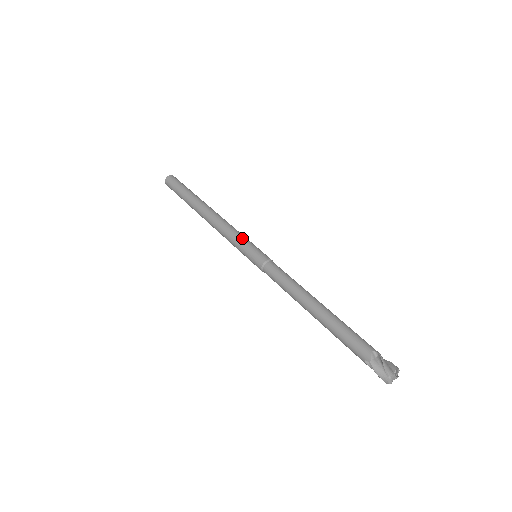
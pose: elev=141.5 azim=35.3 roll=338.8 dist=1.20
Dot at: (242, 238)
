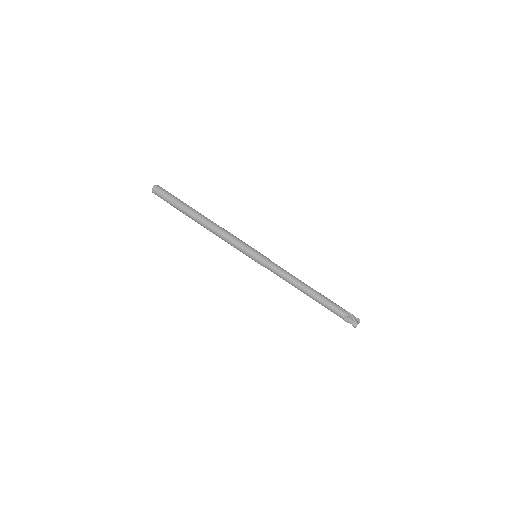
Dot at: (241, 248)
